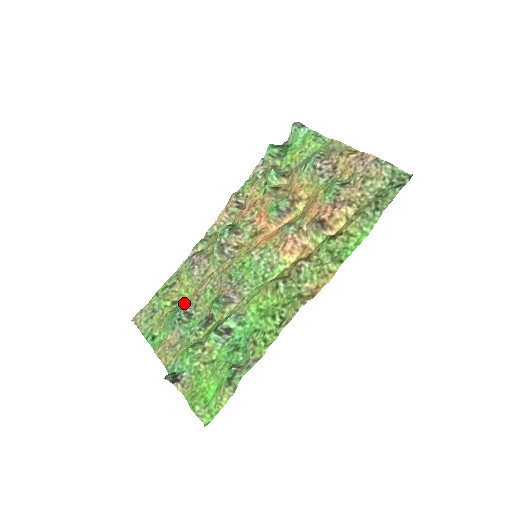
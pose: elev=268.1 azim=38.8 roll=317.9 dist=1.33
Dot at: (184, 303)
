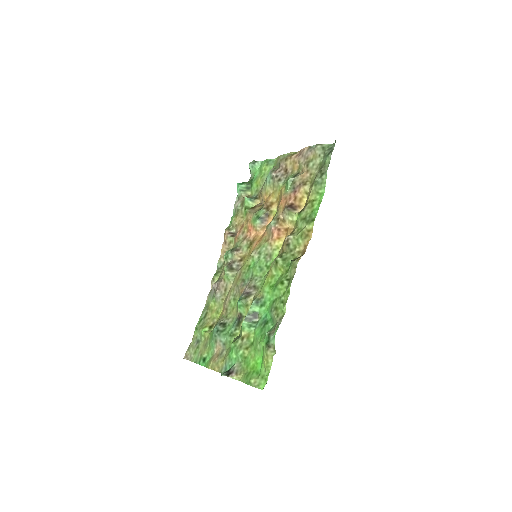
Dot at: occluded
